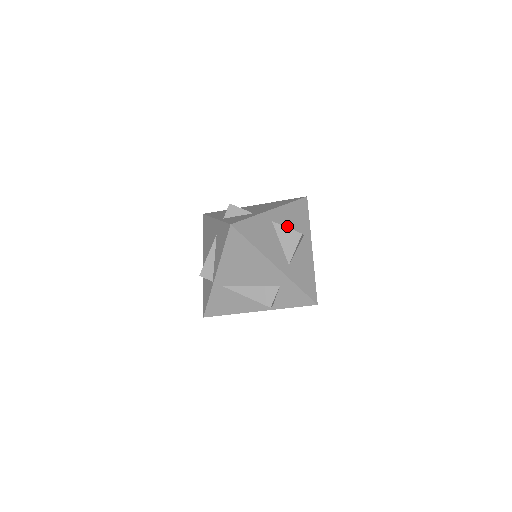
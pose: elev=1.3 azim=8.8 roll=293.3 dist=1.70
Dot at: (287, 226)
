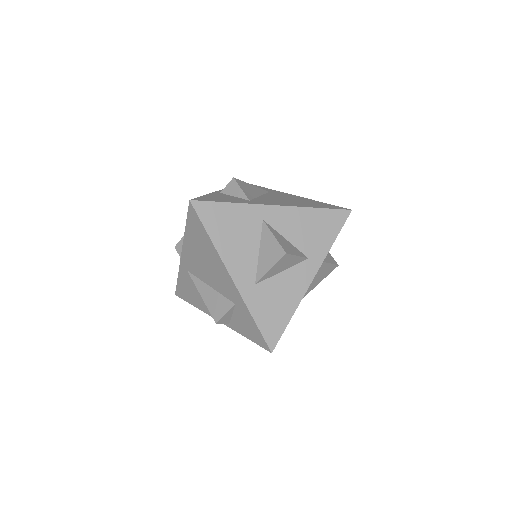
Dot at: (286, 235)
